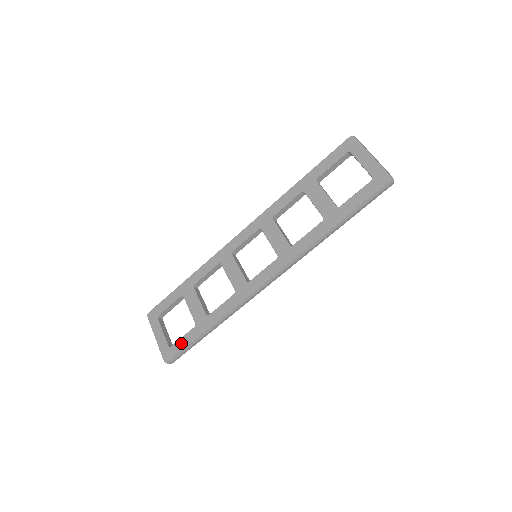
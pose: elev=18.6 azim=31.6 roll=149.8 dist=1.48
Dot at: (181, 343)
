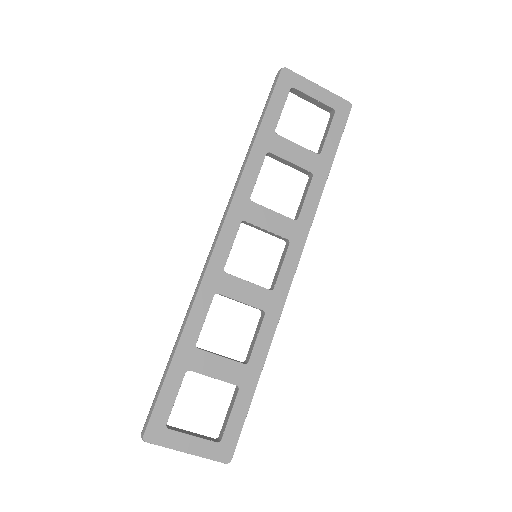
Dot at: (235, 423)
